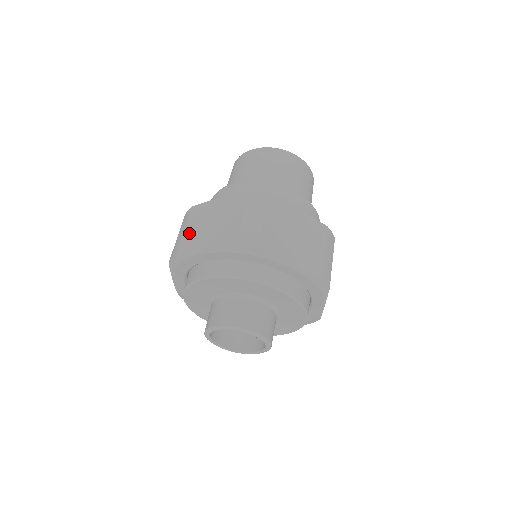
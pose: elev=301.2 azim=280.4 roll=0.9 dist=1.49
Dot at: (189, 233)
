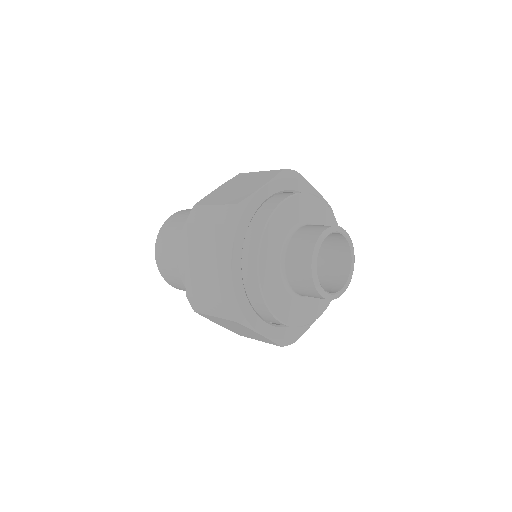
Dot at: (224, 200)
